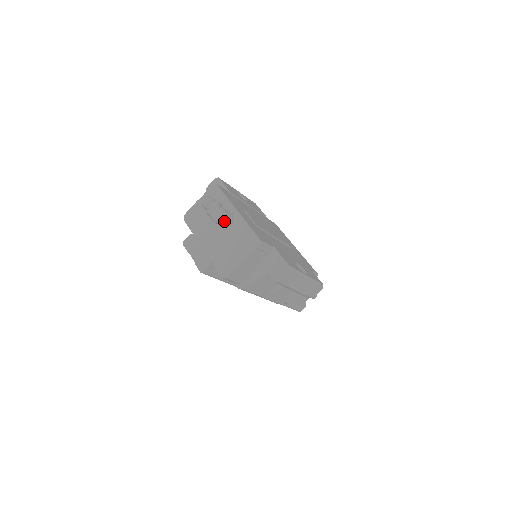
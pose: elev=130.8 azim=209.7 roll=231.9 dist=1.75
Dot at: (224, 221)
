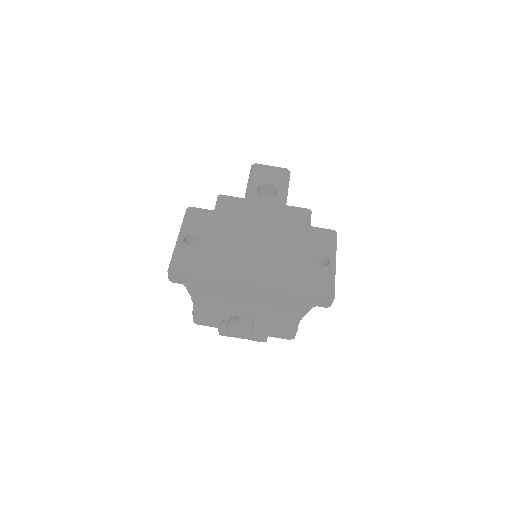
Dot at: occluded
